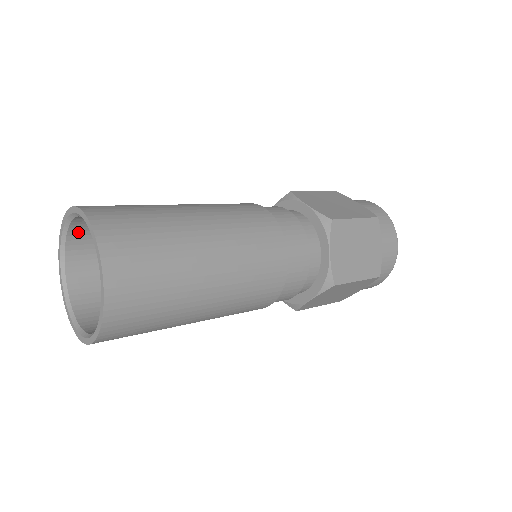
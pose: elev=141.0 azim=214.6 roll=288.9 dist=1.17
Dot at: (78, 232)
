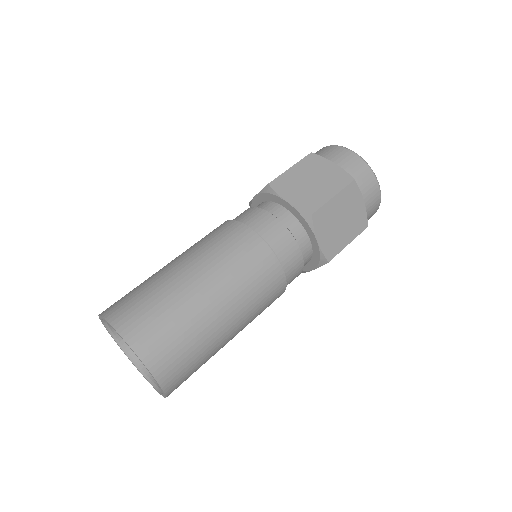
Dot at: occluded
